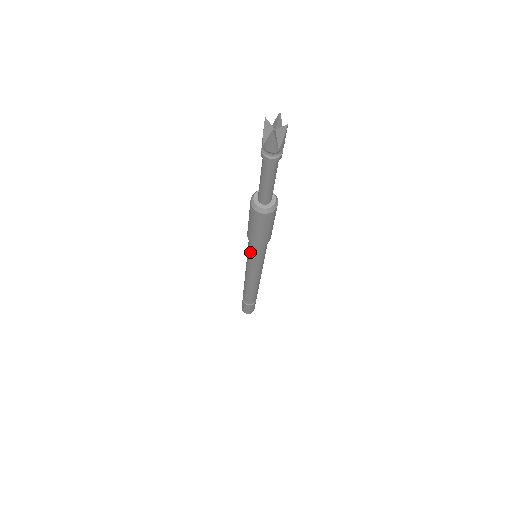
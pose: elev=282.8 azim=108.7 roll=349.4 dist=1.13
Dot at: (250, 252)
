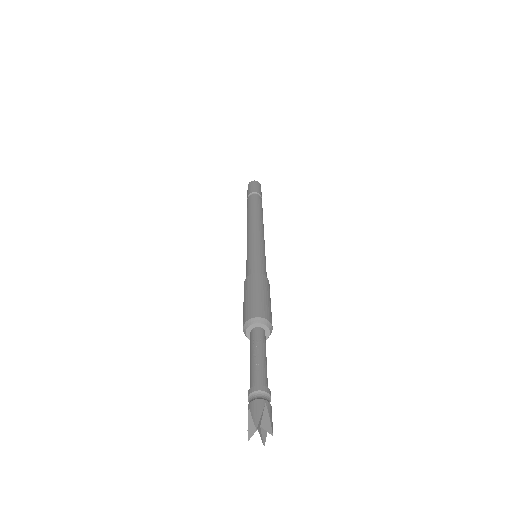
Dot at: (247, 266)
